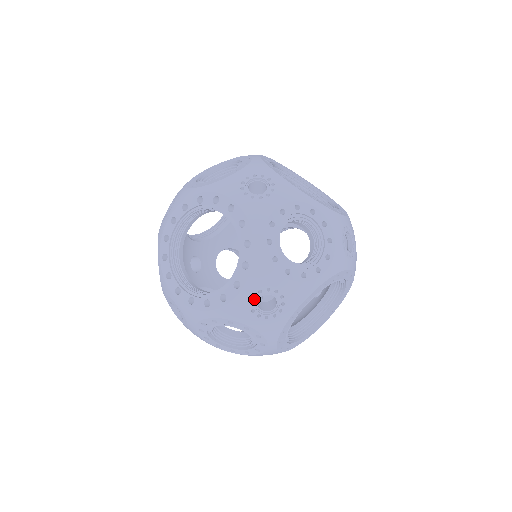
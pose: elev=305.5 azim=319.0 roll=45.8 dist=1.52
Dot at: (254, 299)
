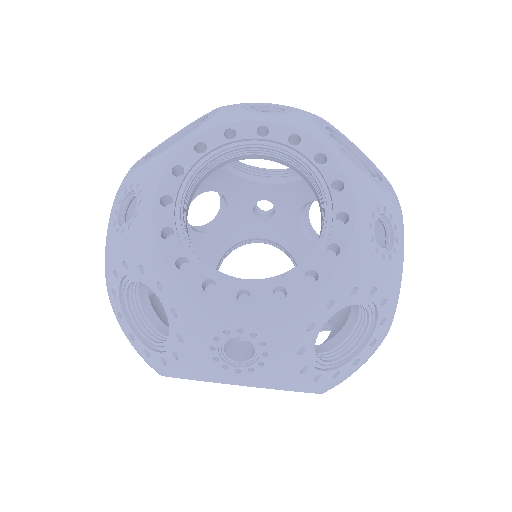
Dot at: occluded
